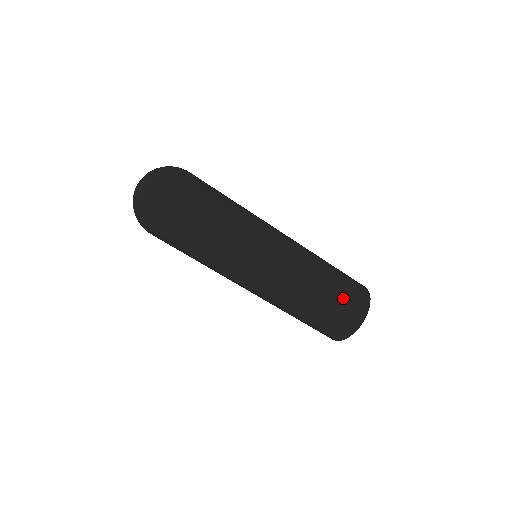
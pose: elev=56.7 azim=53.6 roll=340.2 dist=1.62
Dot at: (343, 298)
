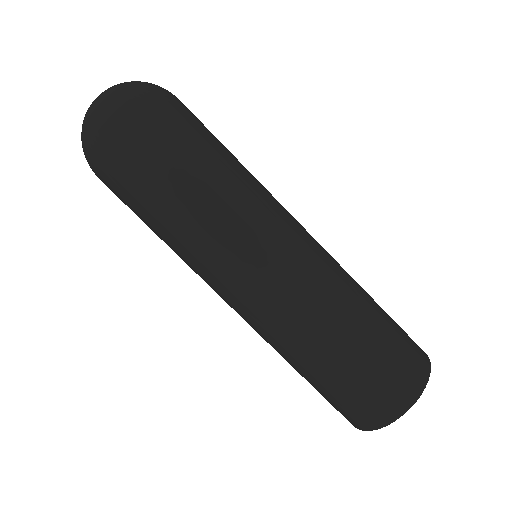
Dot at: (355, 383)
